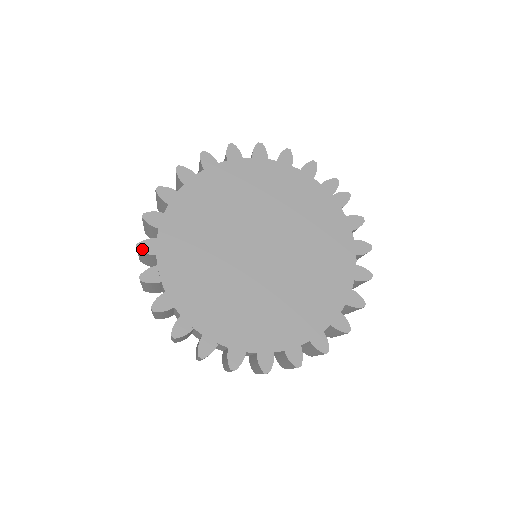
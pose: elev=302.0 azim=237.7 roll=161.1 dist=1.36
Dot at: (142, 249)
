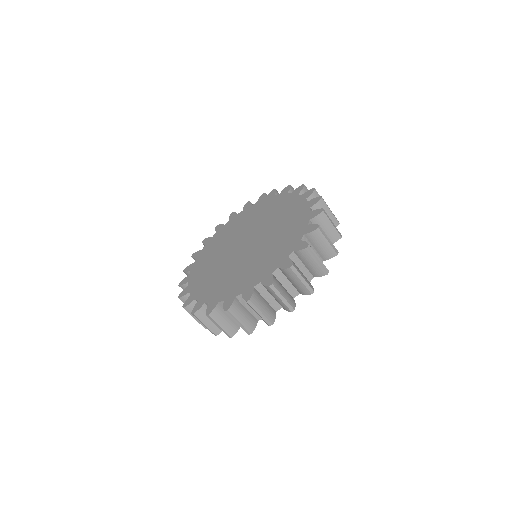
Dot at: (186, 305)
